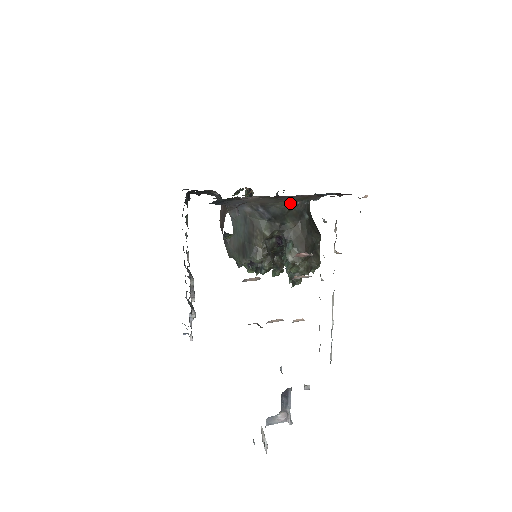
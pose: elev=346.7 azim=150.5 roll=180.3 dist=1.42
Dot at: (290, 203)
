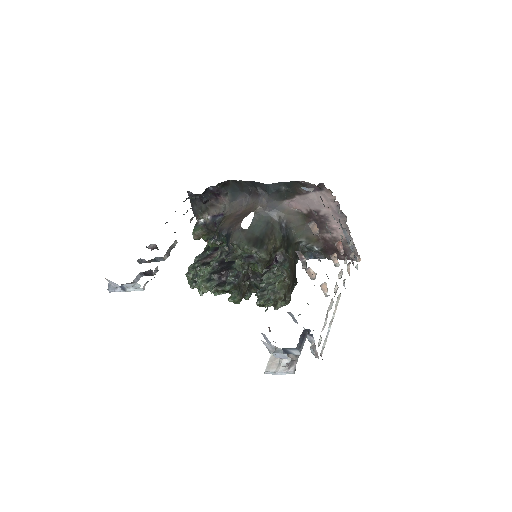
Dot at: (301, 238)
